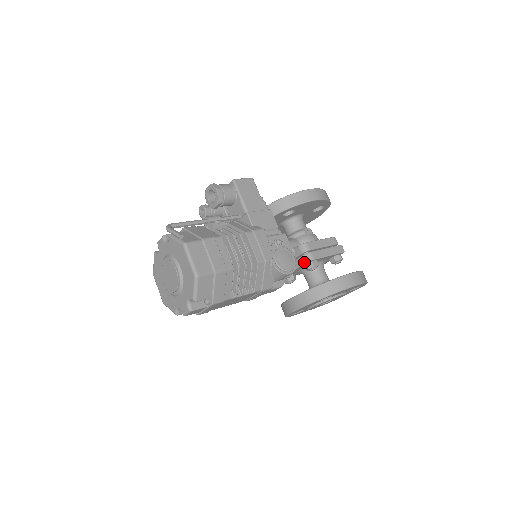
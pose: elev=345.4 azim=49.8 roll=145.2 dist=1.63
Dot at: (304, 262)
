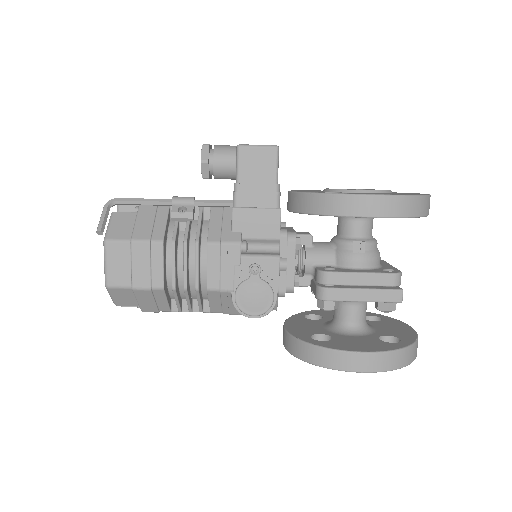
Dot at: (315, 295)
